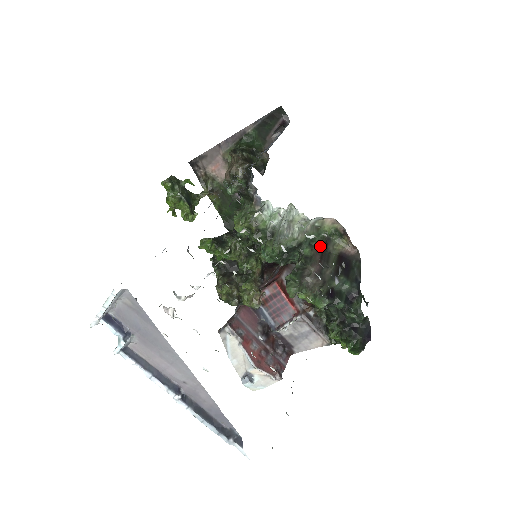
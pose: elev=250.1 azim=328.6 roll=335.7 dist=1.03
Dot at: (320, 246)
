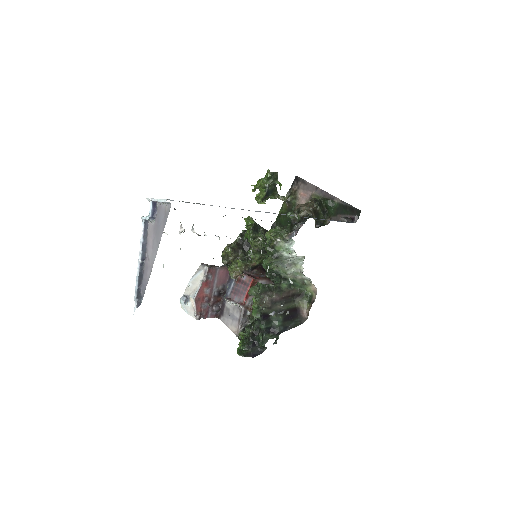
Dot at: (294, 292)
